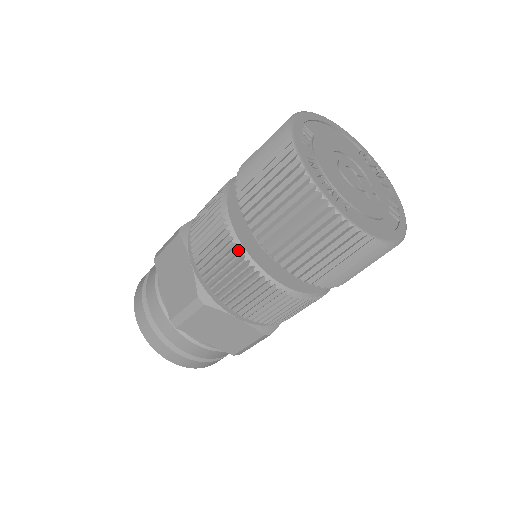
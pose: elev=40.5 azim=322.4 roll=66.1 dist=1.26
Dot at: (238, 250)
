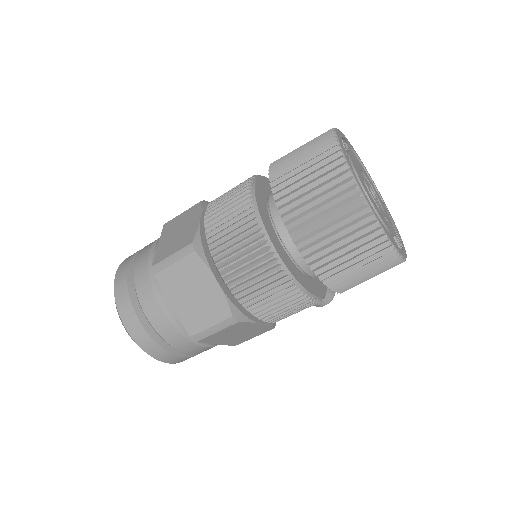
Dot at: (251, 205)
